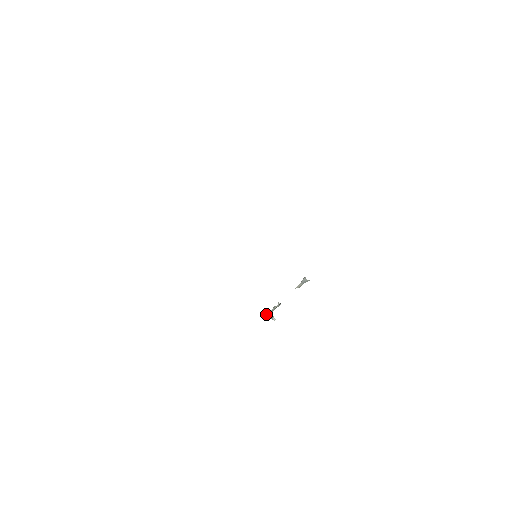
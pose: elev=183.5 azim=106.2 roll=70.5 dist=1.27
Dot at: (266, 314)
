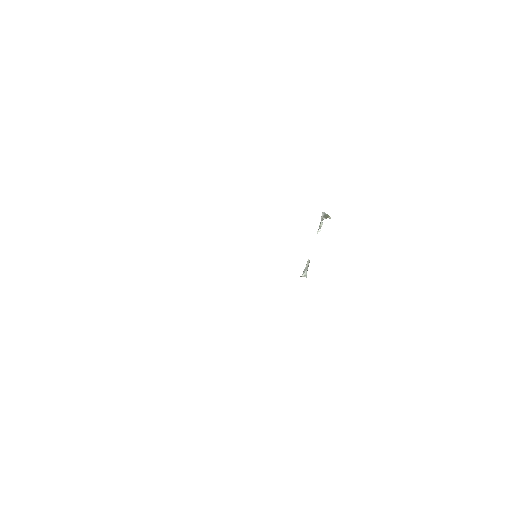
Dot at: (322, 213)
